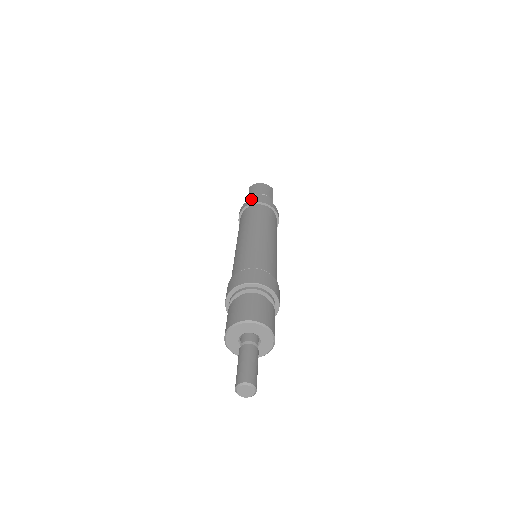
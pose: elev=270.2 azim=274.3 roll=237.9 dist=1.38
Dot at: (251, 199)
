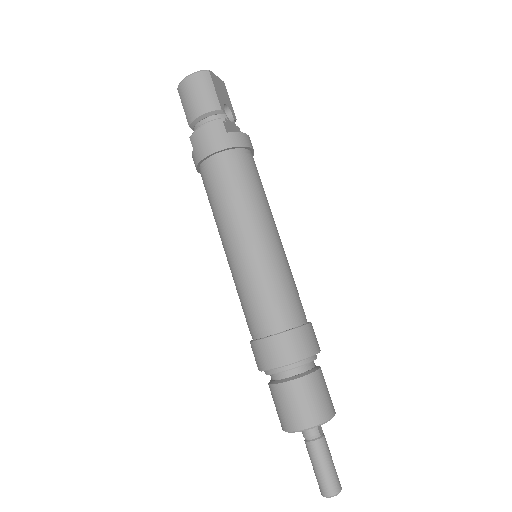
Dot at: (196, 147)
